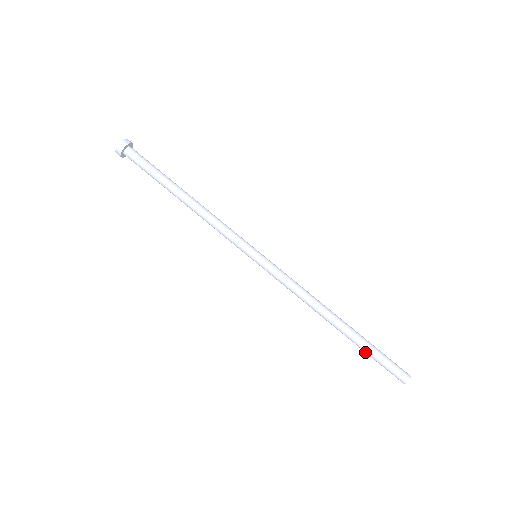
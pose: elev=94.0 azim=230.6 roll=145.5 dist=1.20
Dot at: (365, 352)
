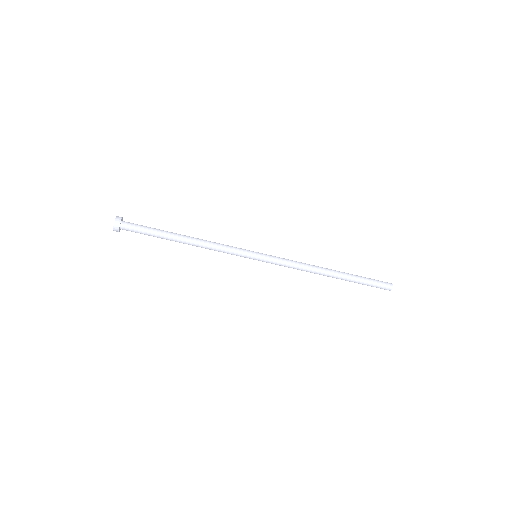
Dot at: (358, 283)
